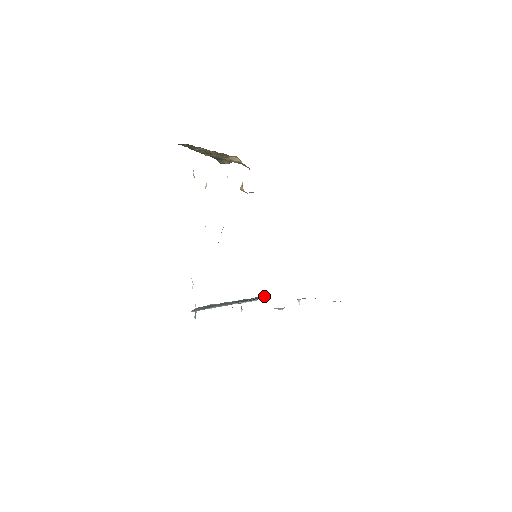
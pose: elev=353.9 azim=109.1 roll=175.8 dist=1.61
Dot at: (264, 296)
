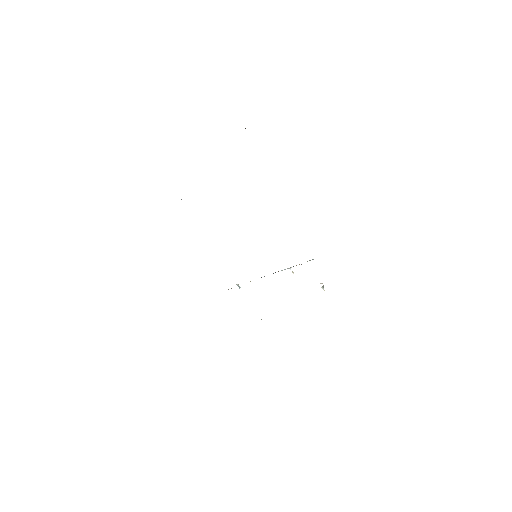
Dot at: occluded
